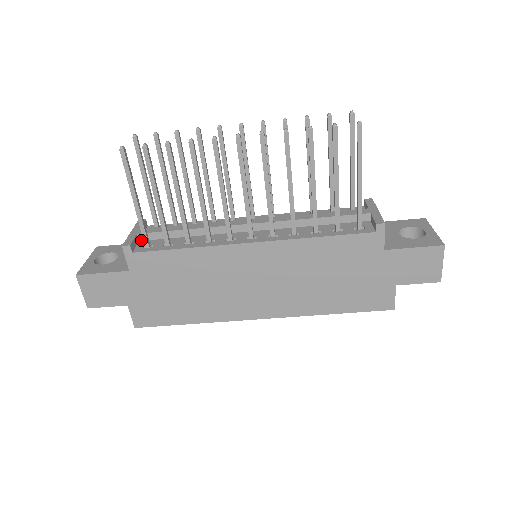
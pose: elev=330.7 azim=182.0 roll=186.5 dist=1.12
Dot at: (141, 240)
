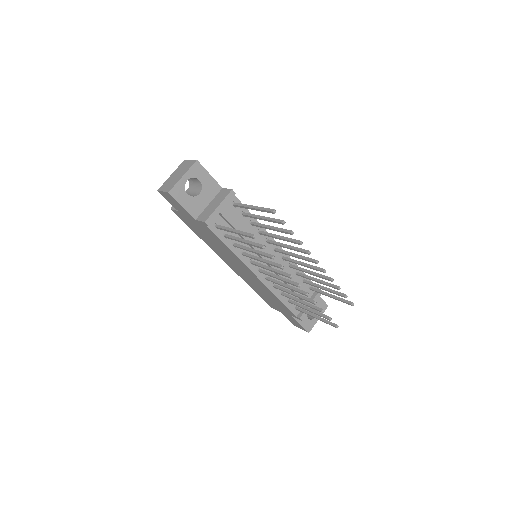
Dot at: (218, 213)
